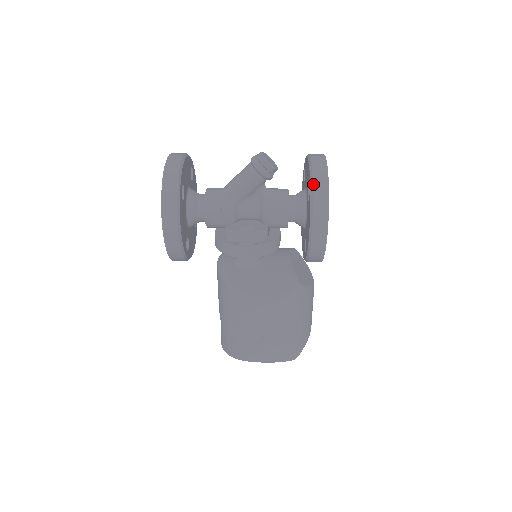
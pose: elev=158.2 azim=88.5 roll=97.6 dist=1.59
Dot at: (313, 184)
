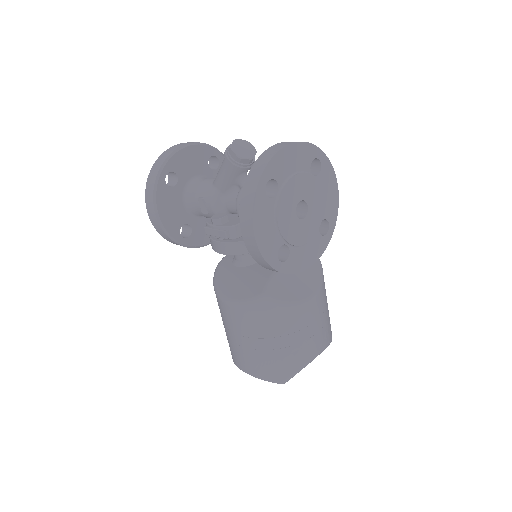
Dot at: (247, 176)
